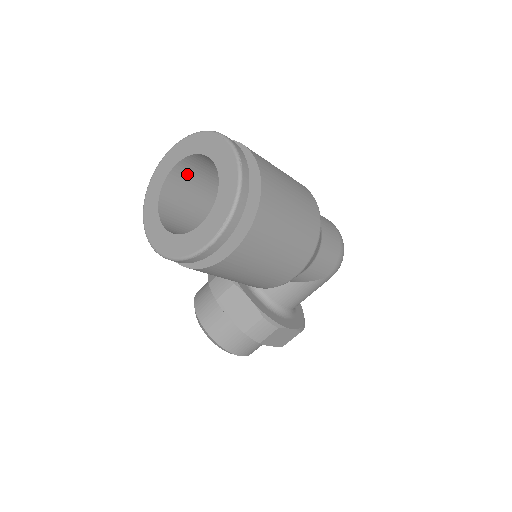
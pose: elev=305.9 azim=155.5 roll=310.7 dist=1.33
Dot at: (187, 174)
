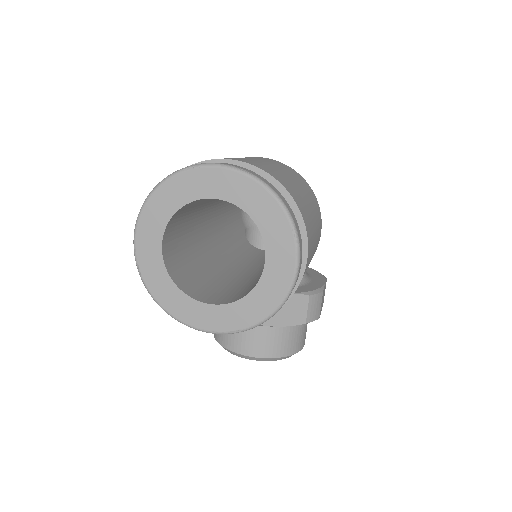
Dot at: (172, 240)
